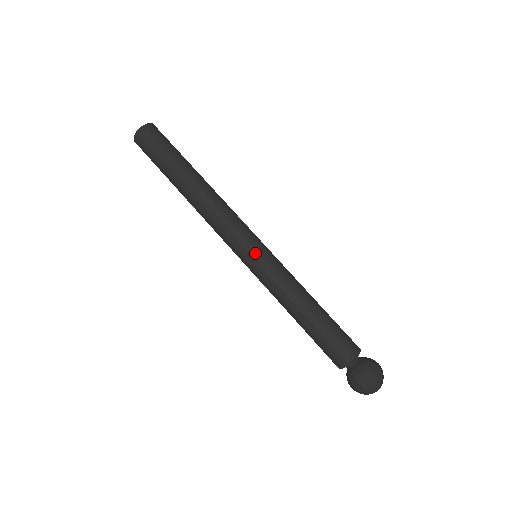
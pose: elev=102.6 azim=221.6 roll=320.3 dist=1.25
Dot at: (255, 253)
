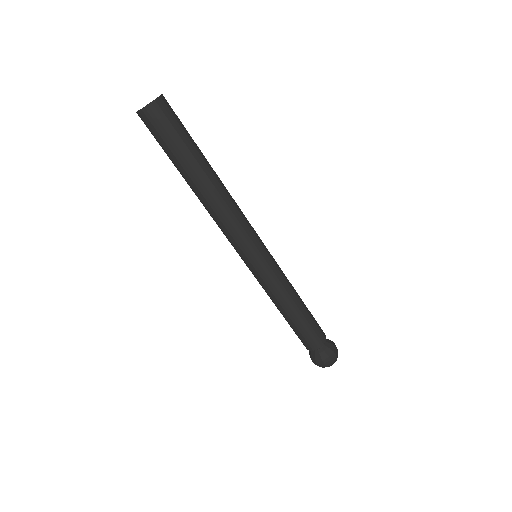
Dot at: (262, 258)
